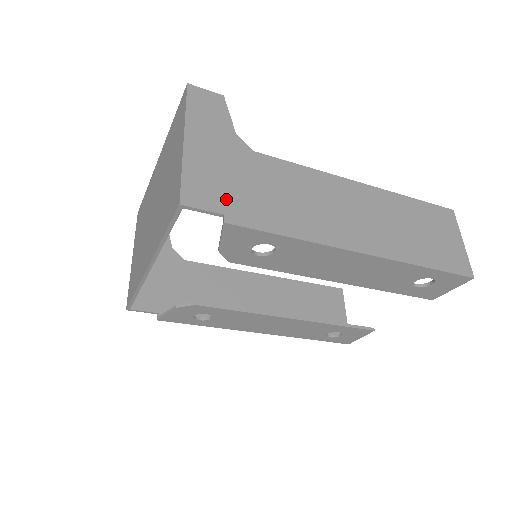
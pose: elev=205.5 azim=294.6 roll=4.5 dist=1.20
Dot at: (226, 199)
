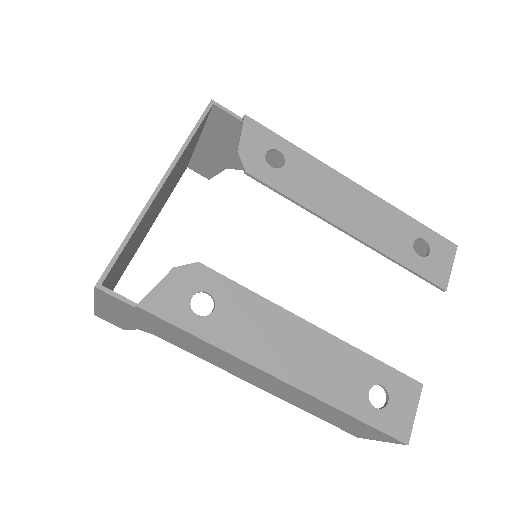
Dot at: (240, 128)
